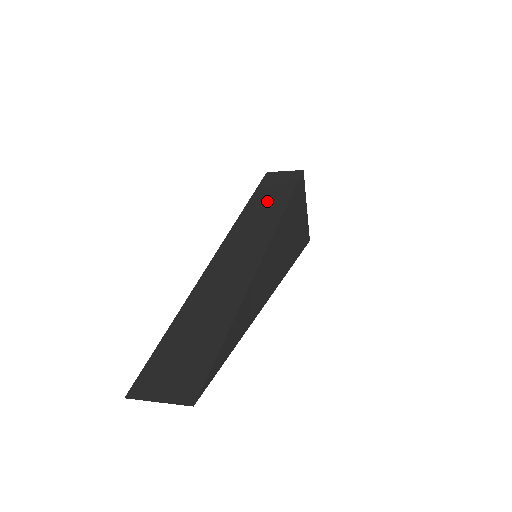
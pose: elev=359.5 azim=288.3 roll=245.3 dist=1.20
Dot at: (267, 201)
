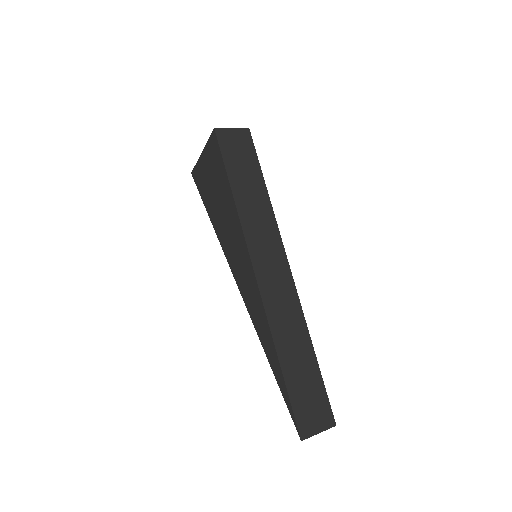
Dot at: (250, 194)
